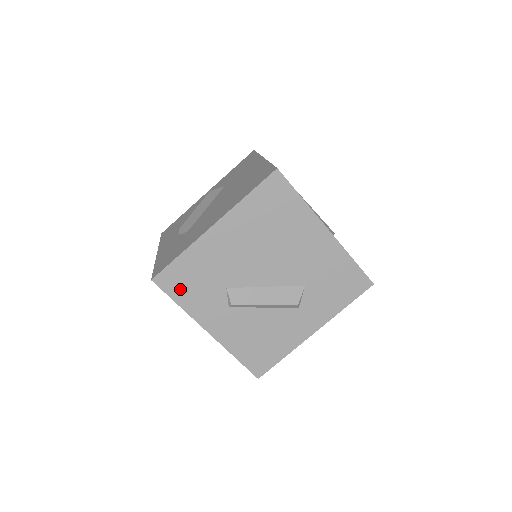
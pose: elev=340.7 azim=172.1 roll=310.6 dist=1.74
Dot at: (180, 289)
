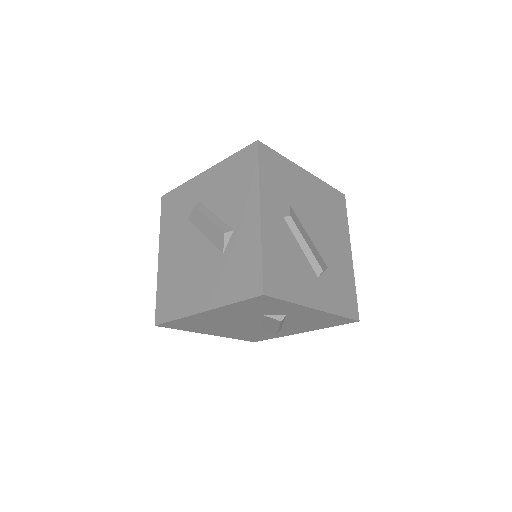
Dot at: (267, 167)
